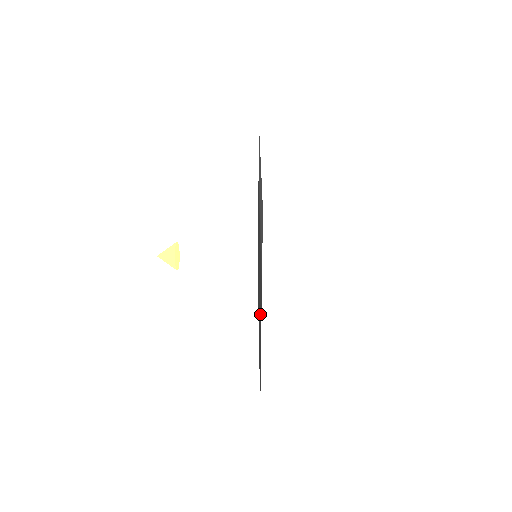
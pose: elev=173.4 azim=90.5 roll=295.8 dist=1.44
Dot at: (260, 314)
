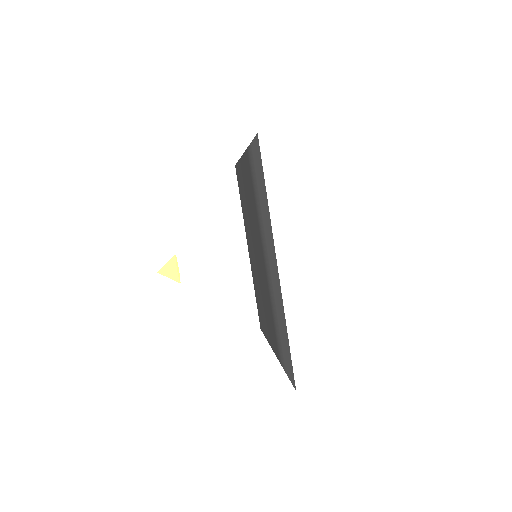
Dot at: (266, 317)
